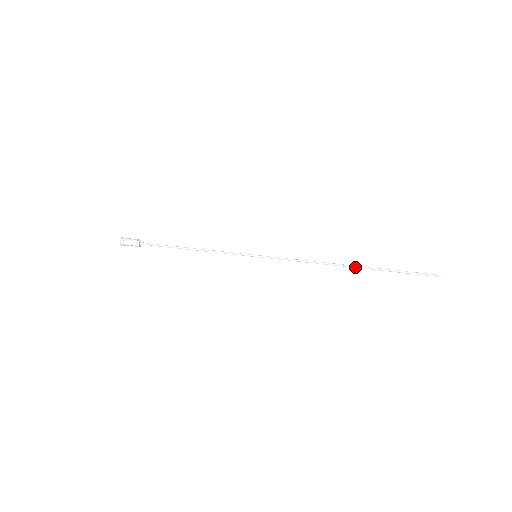
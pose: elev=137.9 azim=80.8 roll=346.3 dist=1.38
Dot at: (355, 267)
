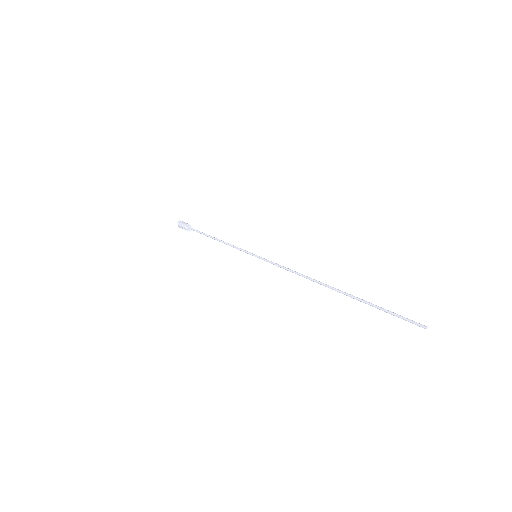
Dot at: (333, 288)
